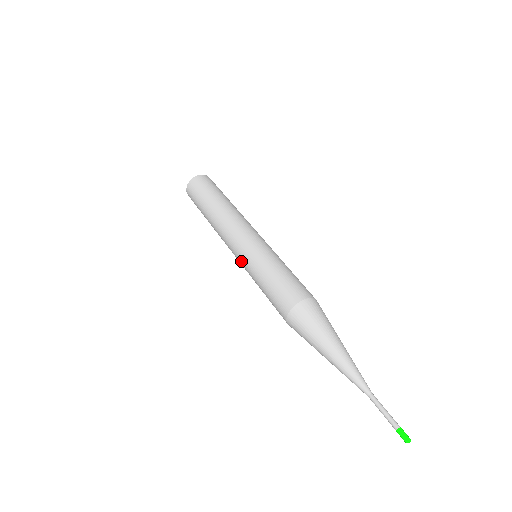
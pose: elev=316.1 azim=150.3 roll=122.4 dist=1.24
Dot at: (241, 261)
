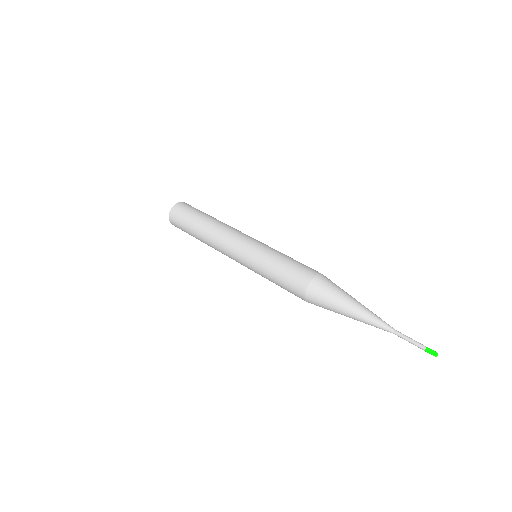
Dot at: (247, 267)
